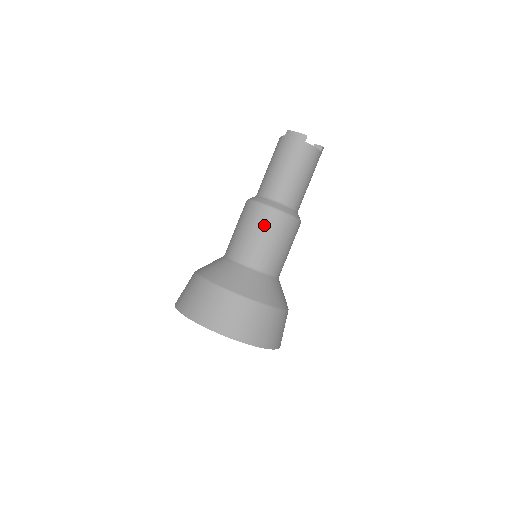
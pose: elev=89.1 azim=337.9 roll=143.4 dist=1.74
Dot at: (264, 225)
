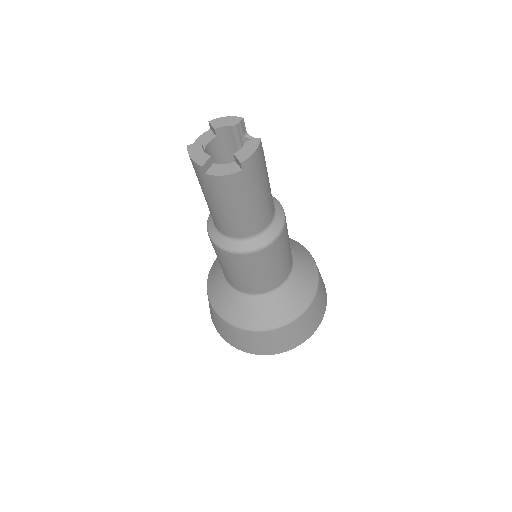
Dot at: (221, 259)
